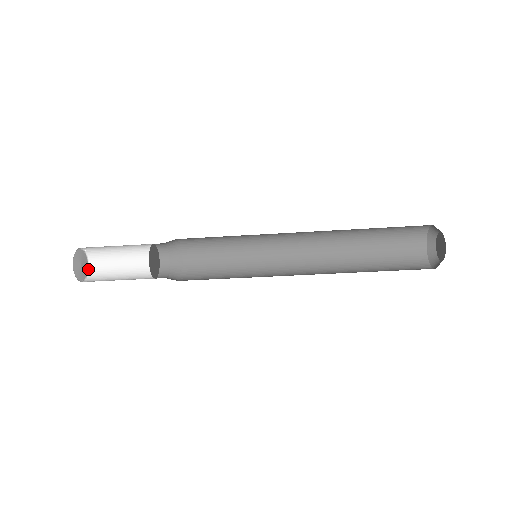
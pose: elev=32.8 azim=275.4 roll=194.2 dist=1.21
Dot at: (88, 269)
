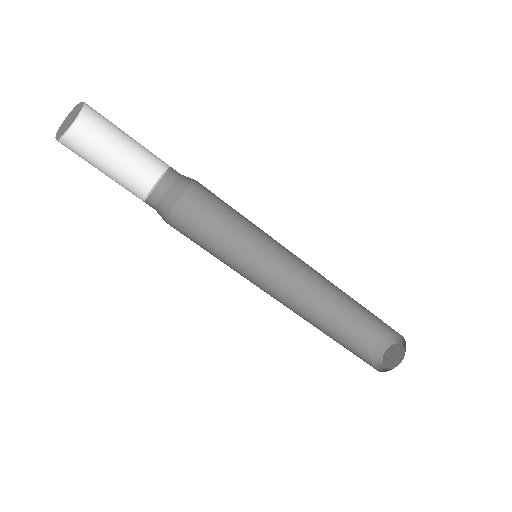
Dot at: (60, 136)
